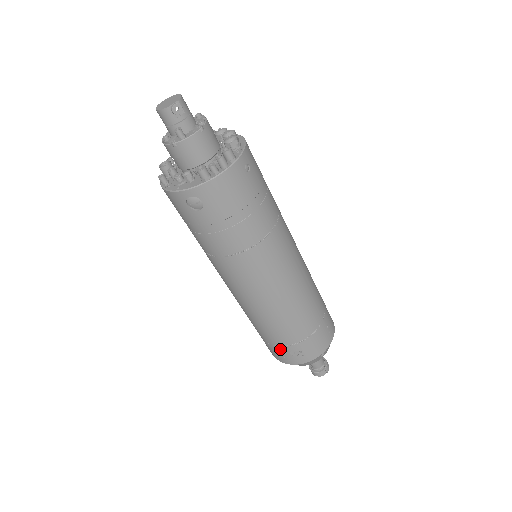
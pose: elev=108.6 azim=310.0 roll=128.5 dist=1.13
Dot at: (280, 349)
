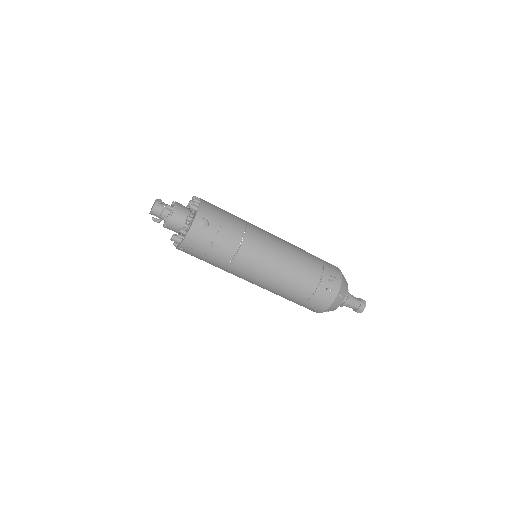
Dot at: (322, 286)
